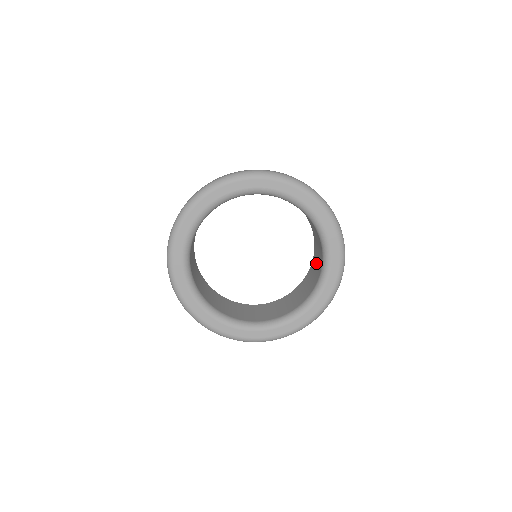
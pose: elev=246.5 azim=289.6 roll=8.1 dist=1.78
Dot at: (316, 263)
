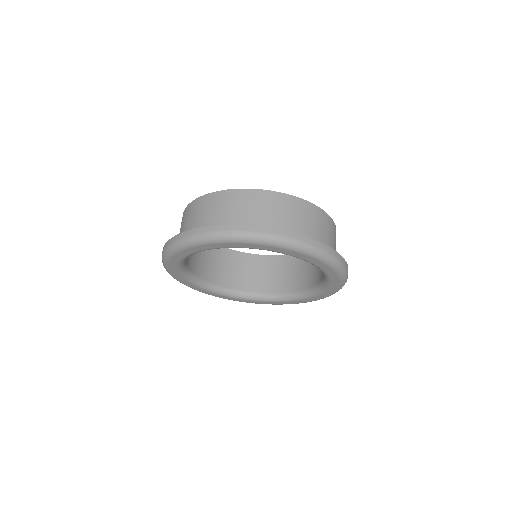
Dot at: occluded
